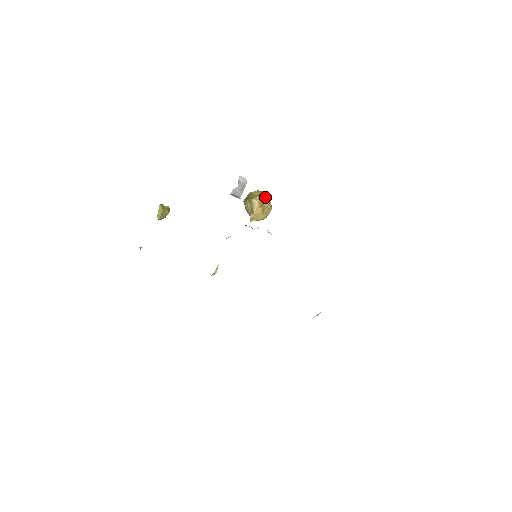
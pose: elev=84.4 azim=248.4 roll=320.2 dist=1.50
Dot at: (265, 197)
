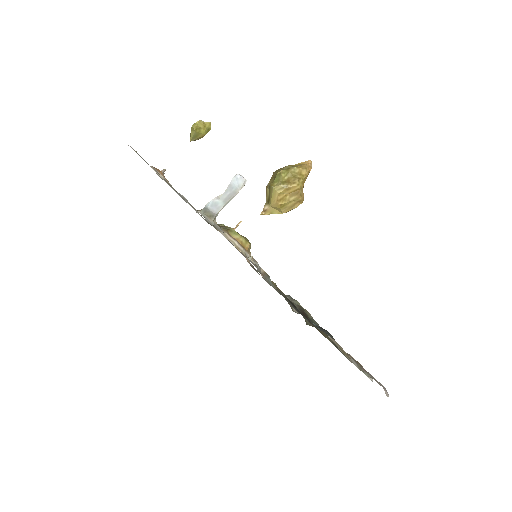
Dot at: (294, 187)
